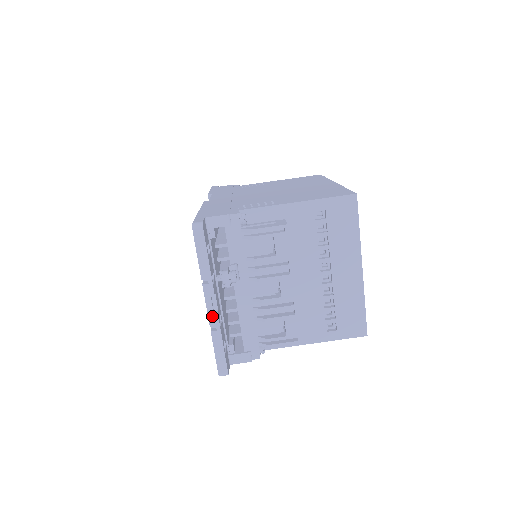
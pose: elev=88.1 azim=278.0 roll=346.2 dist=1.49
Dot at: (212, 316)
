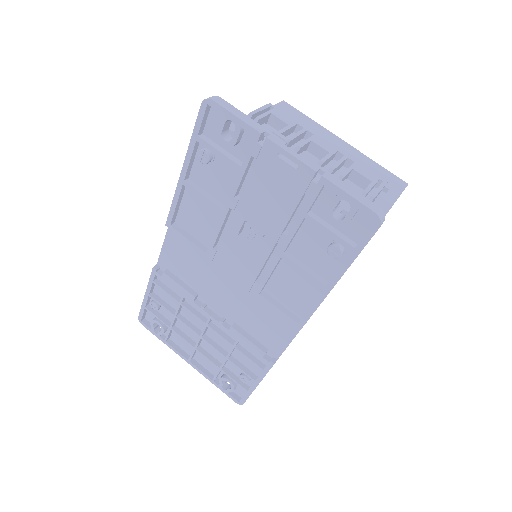
Dot at: (306, 161)
